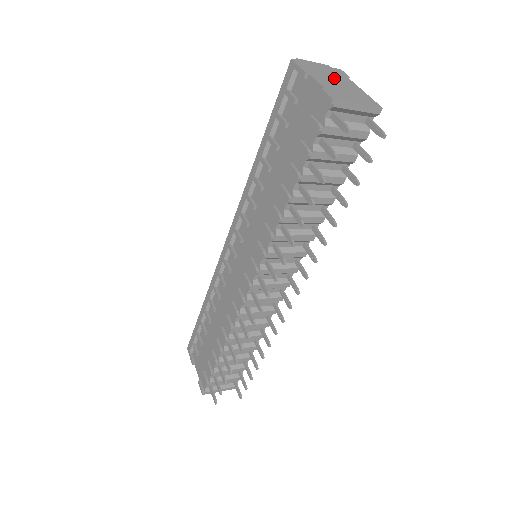
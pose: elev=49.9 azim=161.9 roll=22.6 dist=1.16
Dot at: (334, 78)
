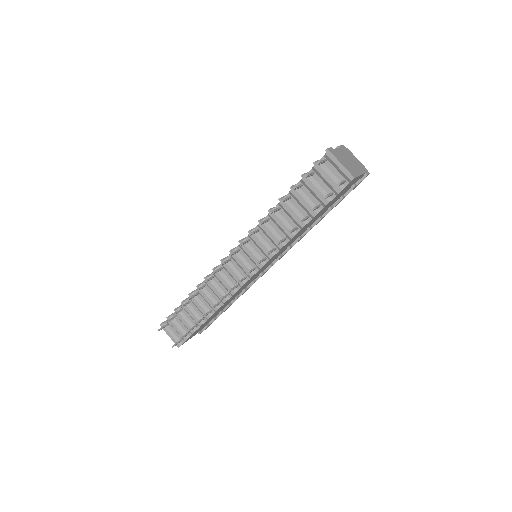
Dot at: (353, 162)
